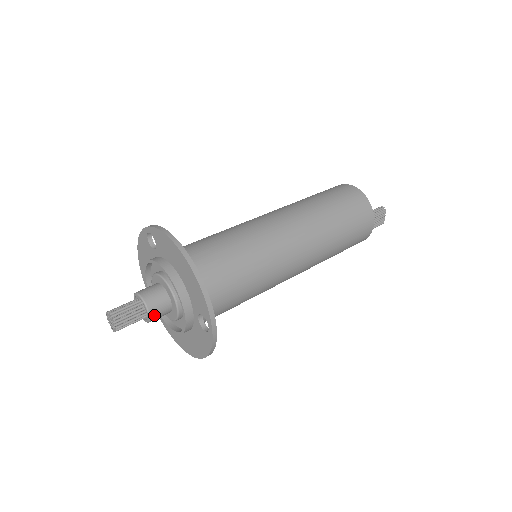
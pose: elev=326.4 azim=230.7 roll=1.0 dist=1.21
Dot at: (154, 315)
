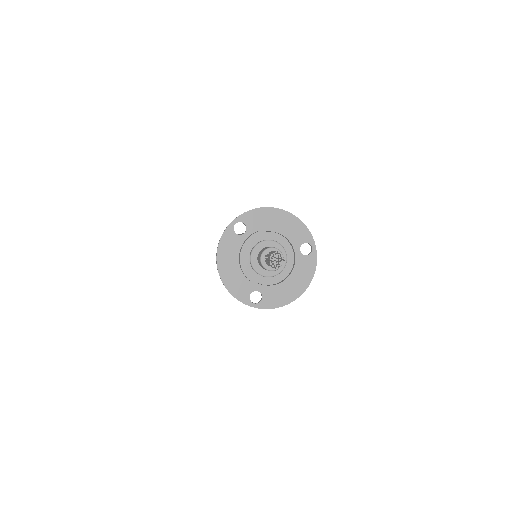
Dot at: occluded
